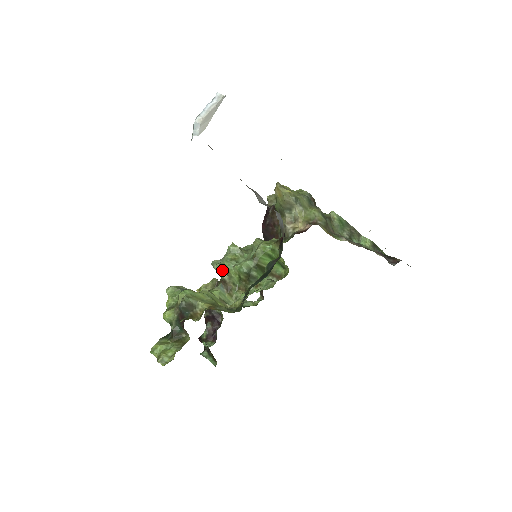
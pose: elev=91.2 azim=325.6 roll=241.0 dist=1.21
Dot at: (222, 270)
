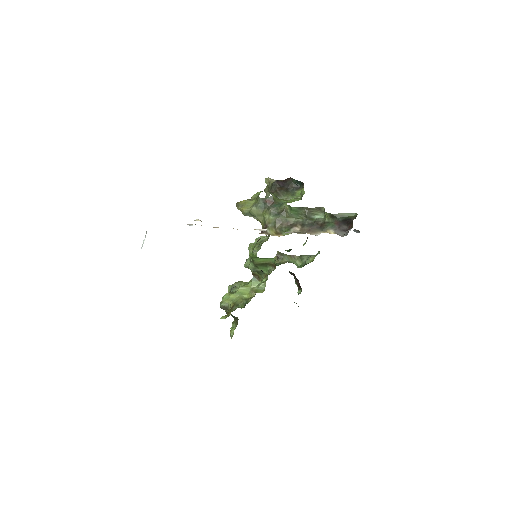
Dot at: (248, 268)
